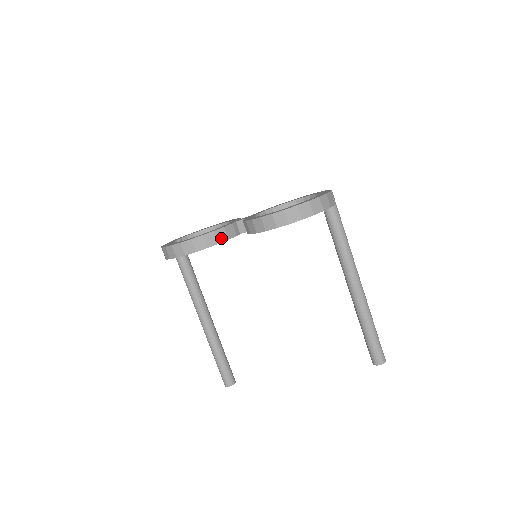
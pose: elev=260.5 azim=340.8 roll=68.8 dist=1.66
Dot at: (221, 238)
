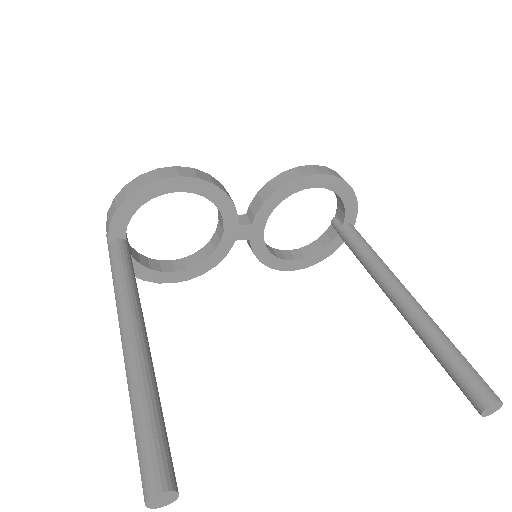
Dot at: (227, 194)
